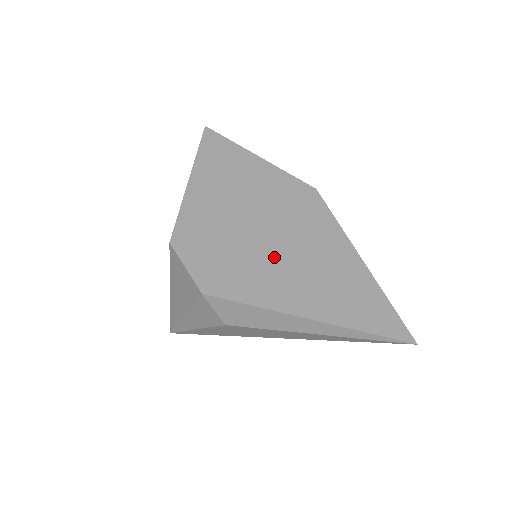
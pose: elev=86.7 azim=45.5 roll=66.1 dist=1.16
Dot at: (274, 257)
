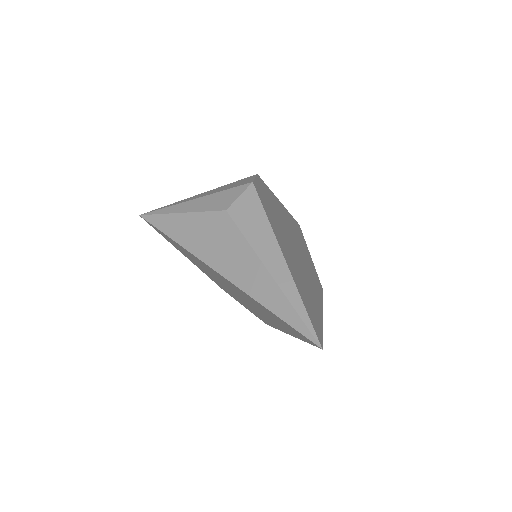
Dot at: (289, 243)
